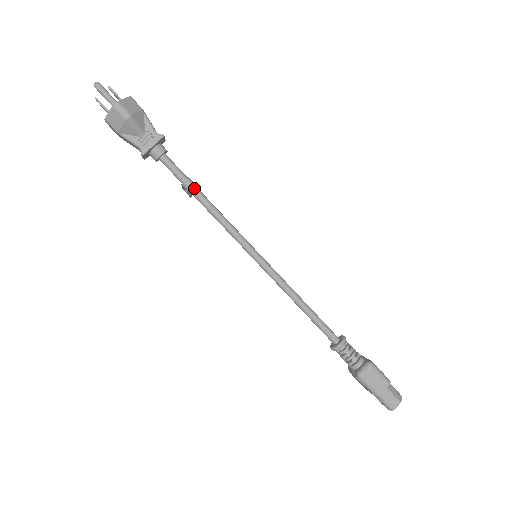
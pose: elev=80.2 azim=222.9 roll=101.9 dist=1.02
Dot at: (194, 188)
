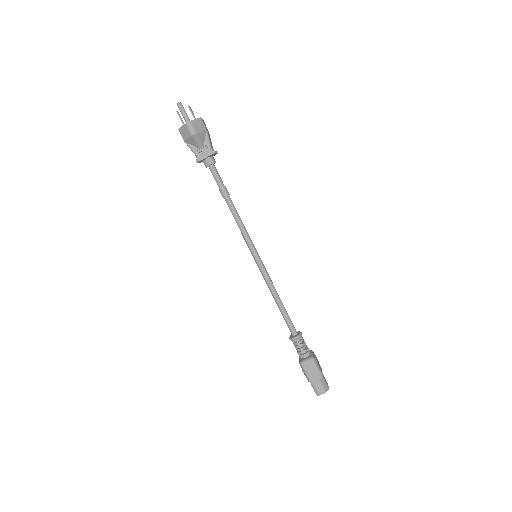
Dot at: (226, 195)
